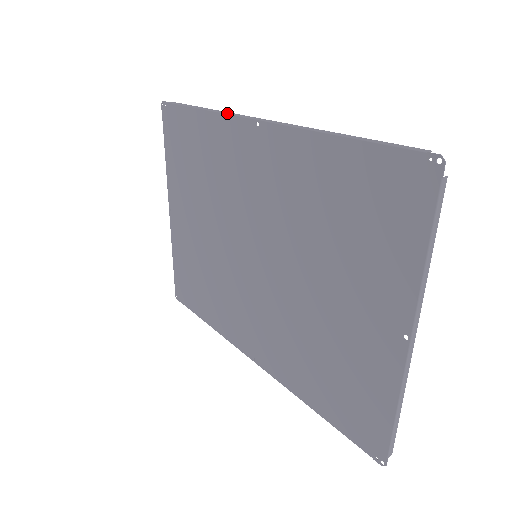
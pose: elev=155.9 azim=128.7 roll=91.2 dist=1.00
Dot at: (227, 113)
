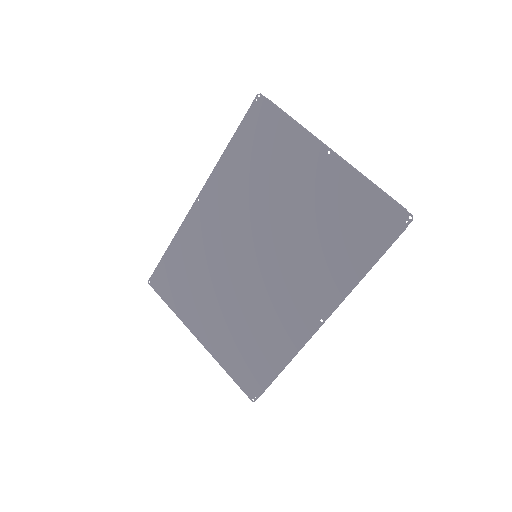
Dot at: (183, 222)
